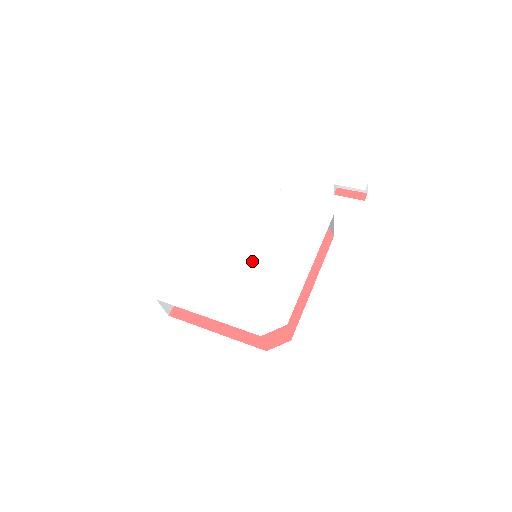
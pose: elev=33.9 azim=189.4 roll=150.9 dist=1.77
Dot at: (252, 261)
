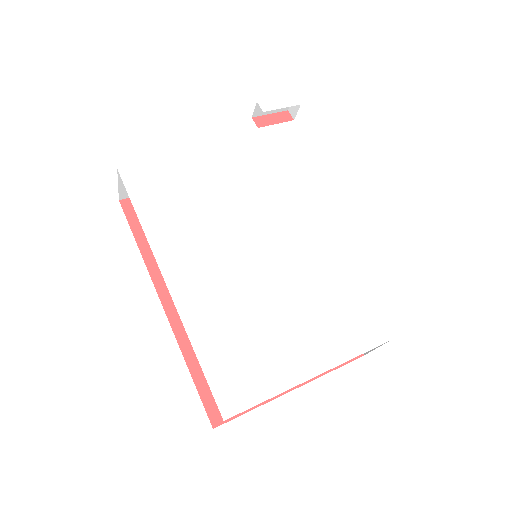
Dot at: (283, 263)
